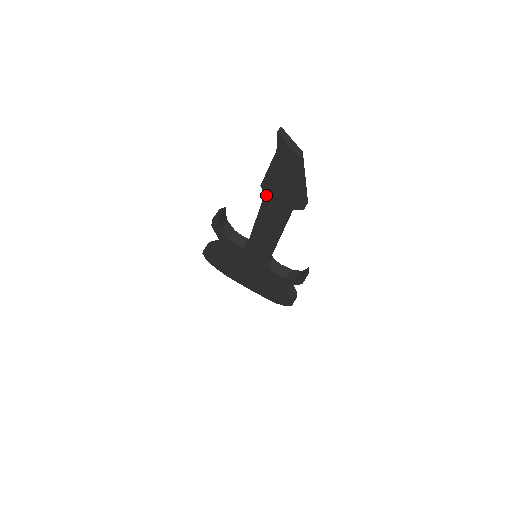
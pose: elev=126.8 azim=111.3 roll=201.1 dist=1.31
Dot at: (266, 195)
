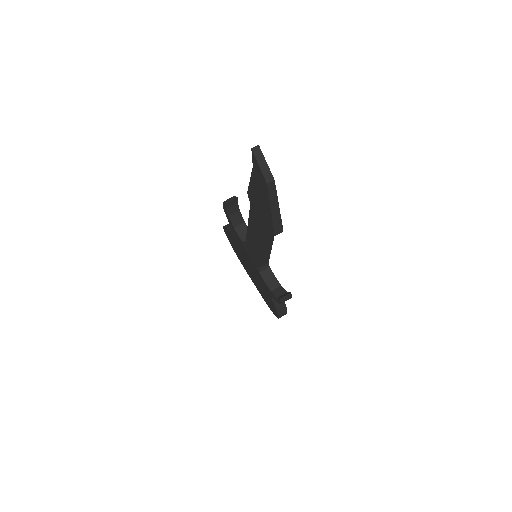
Dot at: (251, 204)
